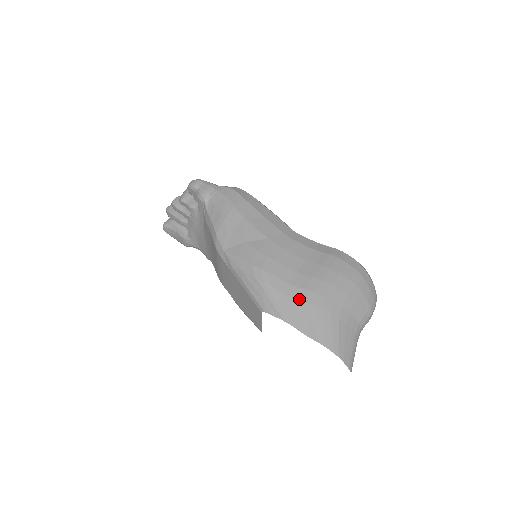
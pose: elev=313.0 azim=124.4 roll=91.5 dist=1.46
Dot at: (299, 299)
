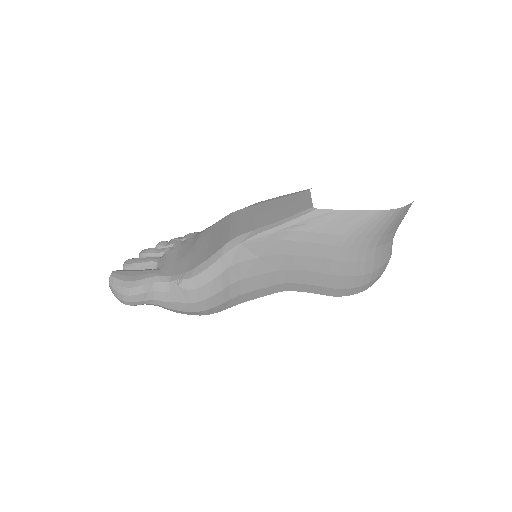
Dot at: occluded
